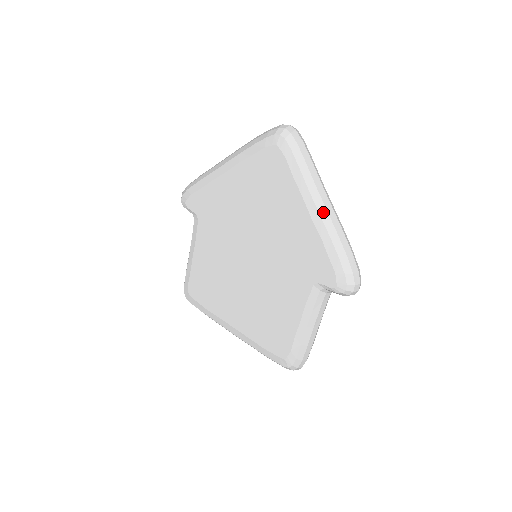
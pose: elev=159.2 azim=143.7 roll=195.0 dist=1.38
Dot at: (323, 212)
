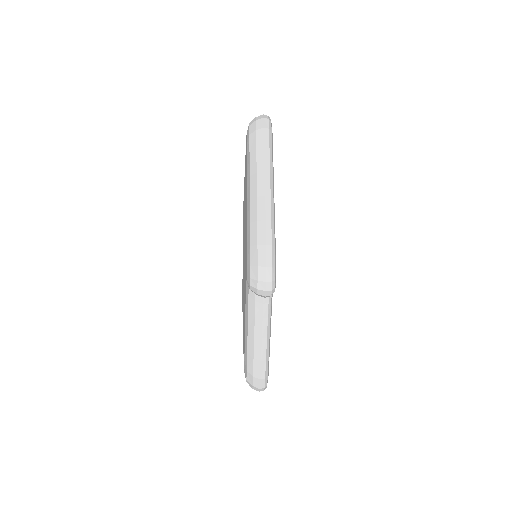
Dot at: (253, 197)
